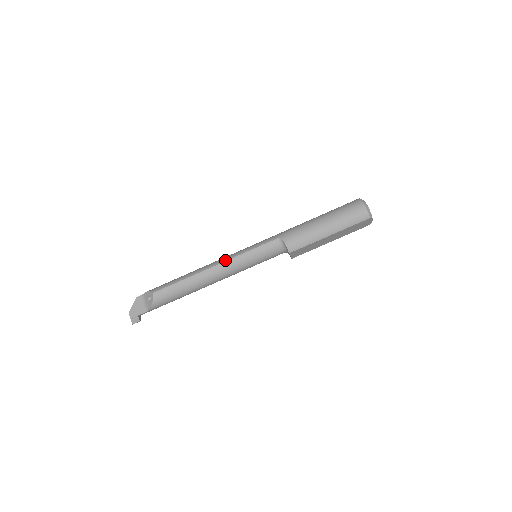
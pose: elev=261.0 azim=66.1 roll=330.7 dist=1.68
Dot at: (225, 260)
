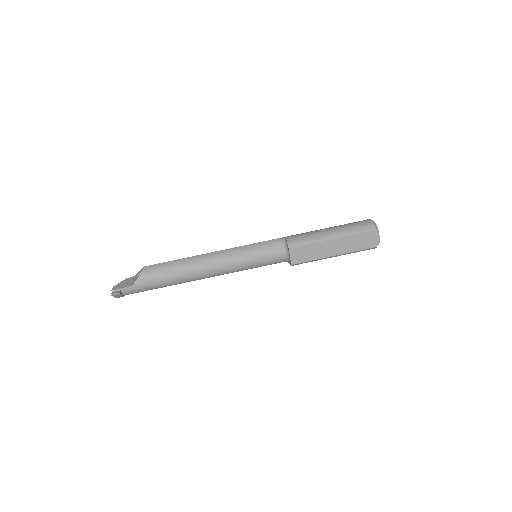
Dot at: occluded
